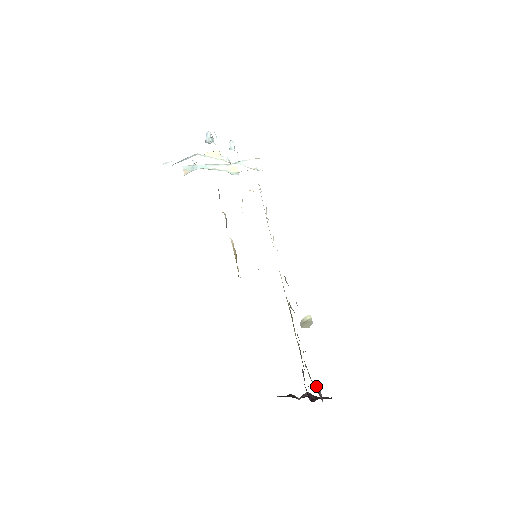
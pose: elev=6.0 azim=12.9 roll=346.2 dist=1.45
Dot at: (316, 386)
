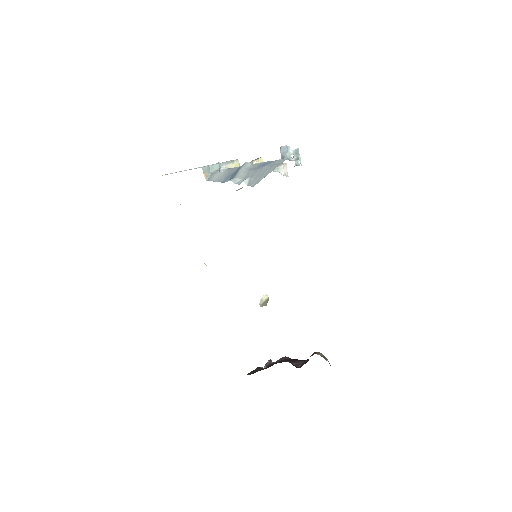
Dot at: (323, 357)
